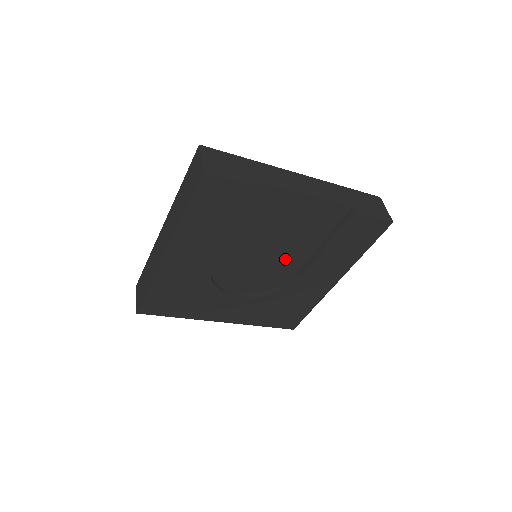
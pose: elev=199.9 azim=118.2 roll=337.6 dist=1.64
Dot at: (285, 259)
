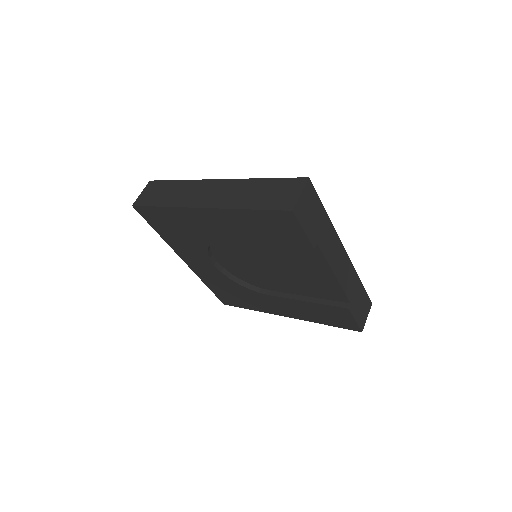
Dot at: (272, 279)
